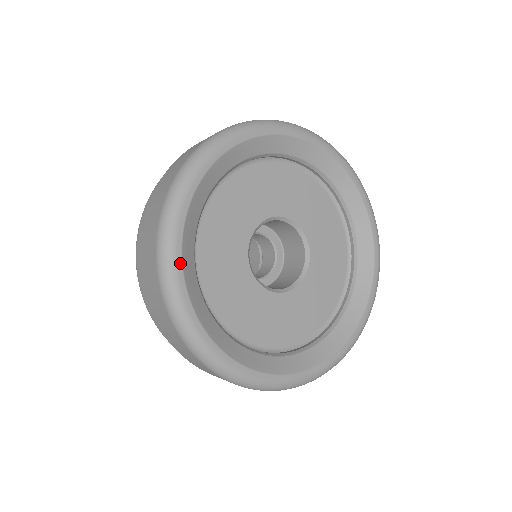
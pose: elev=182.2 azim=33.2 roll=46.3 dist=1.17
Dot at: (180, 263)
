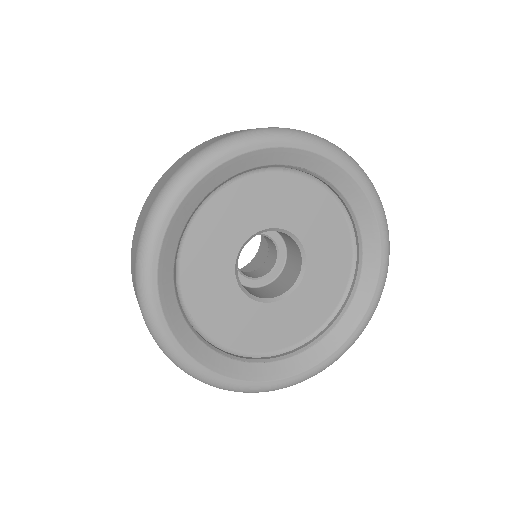
Dot at: (218, 376)
